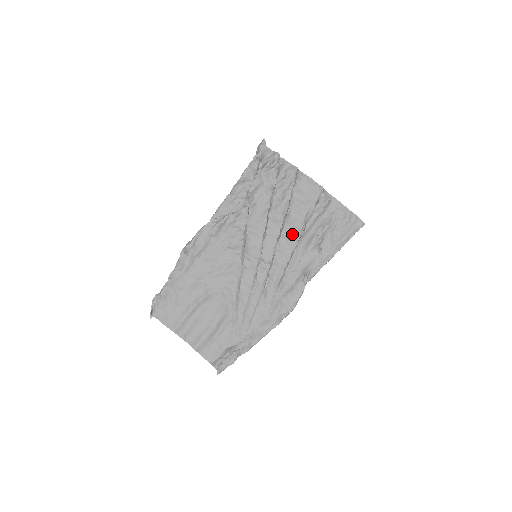
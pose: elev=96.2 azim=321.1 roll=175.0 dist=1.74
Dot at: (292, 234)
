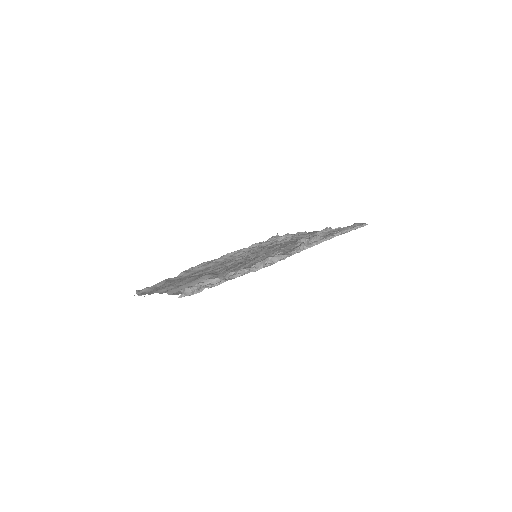
Dot at: (293, 242)
